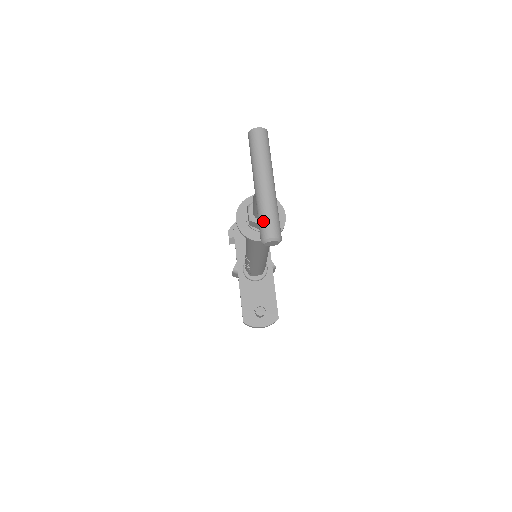
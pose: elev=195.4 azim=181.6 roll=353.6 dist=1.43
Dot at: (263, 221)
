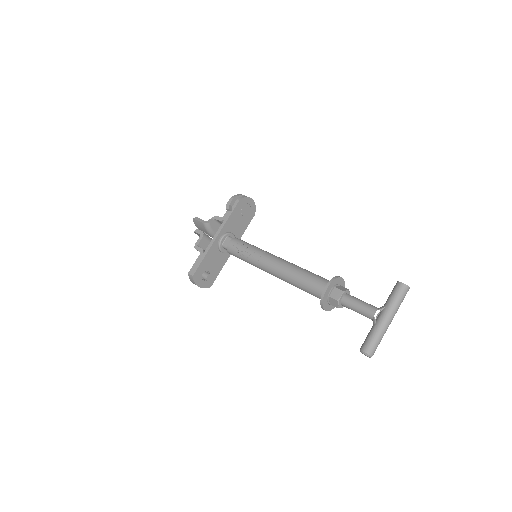
Dot at: (376, 344)
